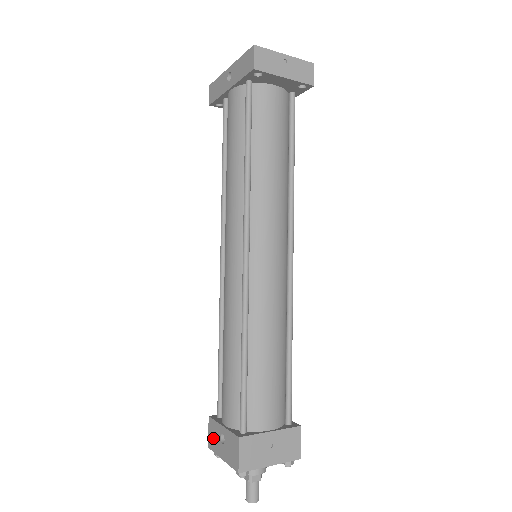
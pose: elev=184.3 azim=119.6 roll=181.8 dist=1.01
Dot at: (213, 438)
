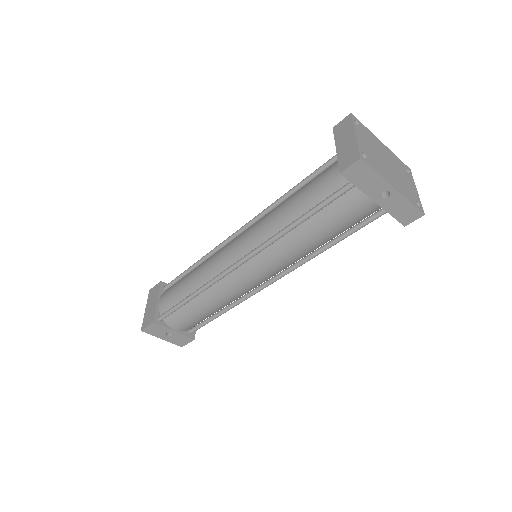
Dot at: (154, 331)
